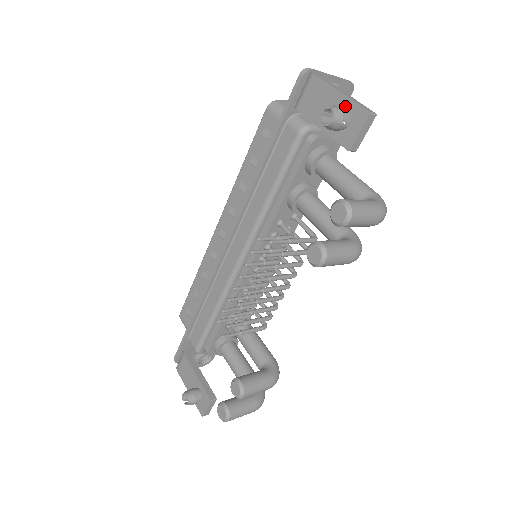
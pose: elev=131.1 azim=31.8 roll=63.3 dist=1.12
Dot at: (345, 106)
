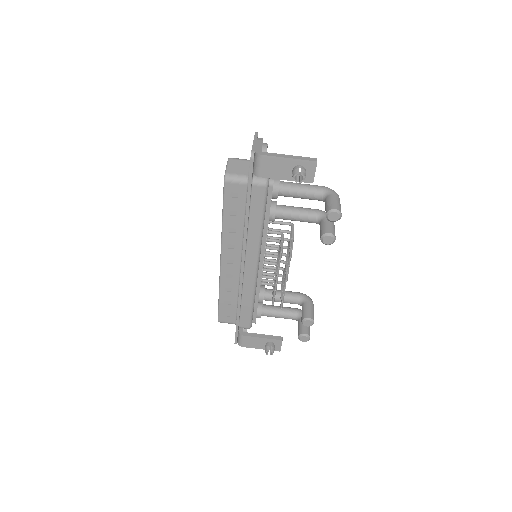
Dot at: (298, 164)
